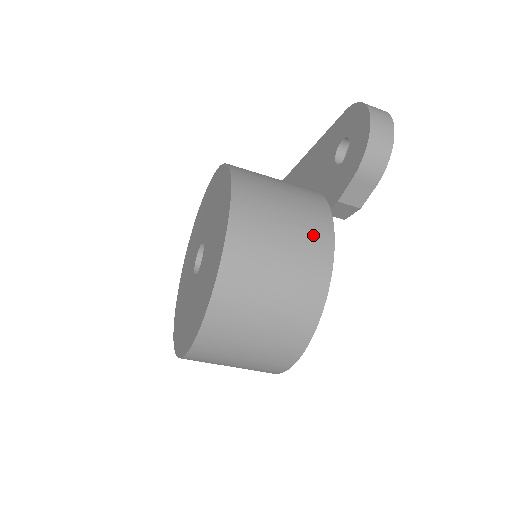
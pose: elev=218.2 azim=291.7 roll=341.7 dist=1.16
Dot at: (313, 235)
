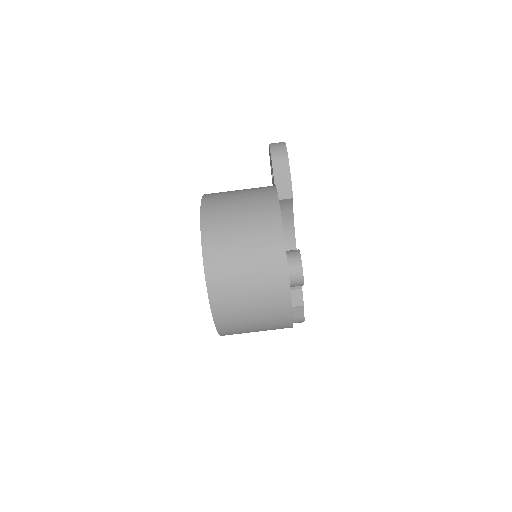
Dot at: (260, 187)
